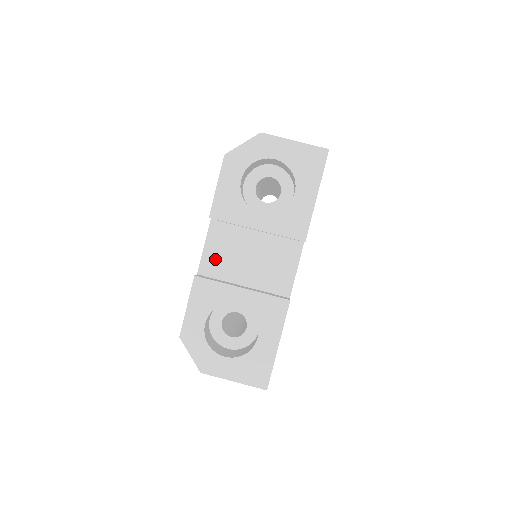
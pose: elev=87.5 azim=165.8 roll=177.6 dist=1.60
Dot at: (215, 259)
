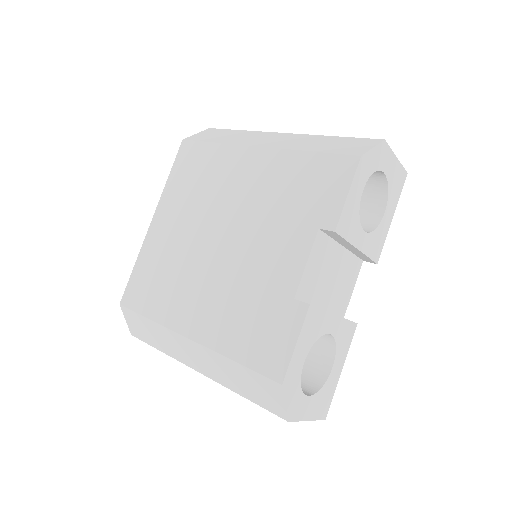
Dot at: (311, 279)
